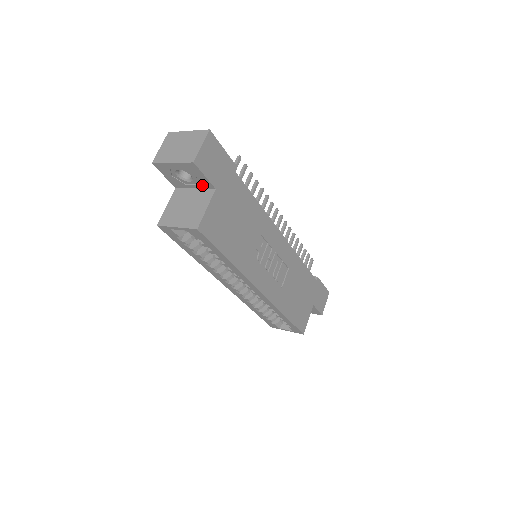
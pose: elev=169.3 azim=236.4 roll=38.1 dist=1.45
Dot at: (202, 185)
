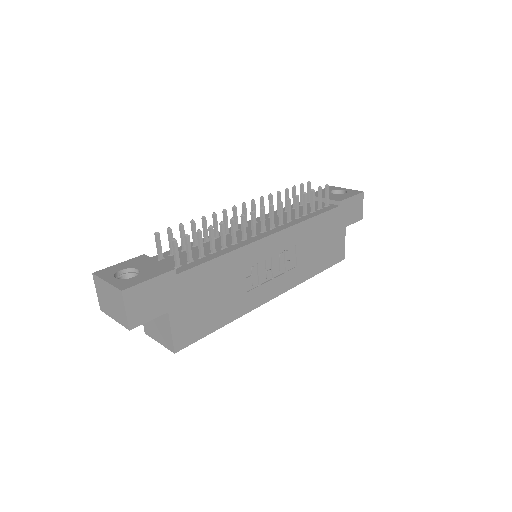
Dot at: occluded
